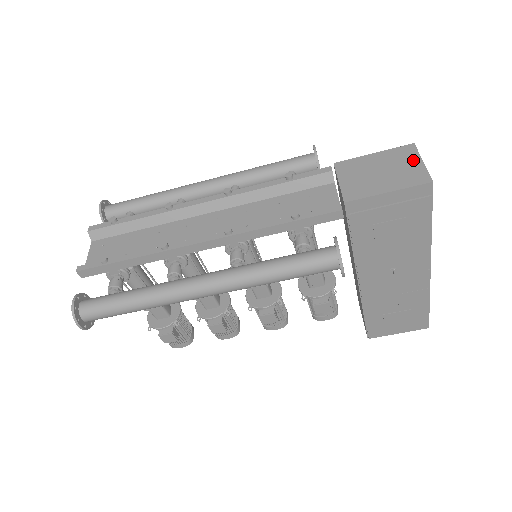
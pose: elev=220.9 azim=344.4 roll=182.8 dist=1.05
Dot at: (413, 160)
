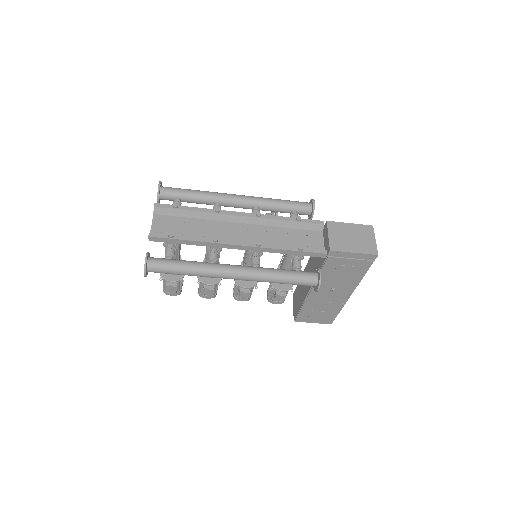
Dot at: (371, 237)
